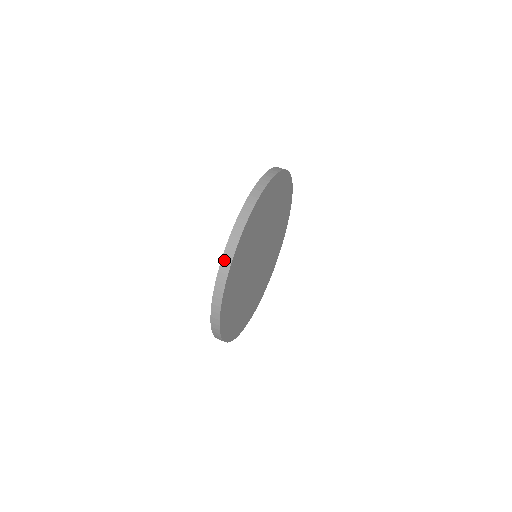
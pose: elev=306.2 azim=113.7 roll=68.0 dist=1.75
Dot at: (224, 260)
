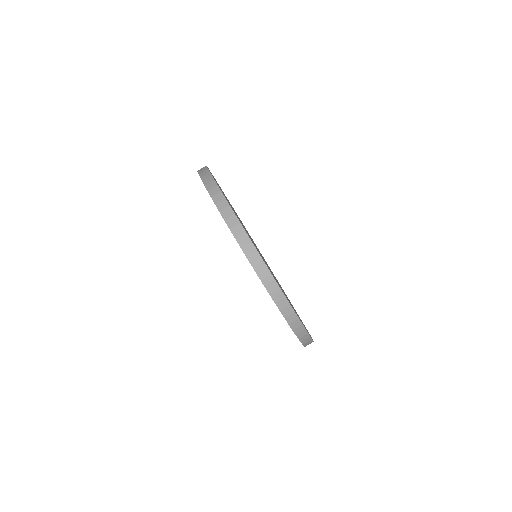
Dot at: occluded
